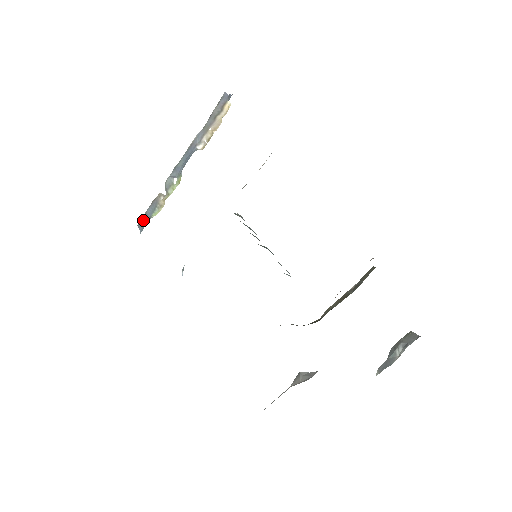
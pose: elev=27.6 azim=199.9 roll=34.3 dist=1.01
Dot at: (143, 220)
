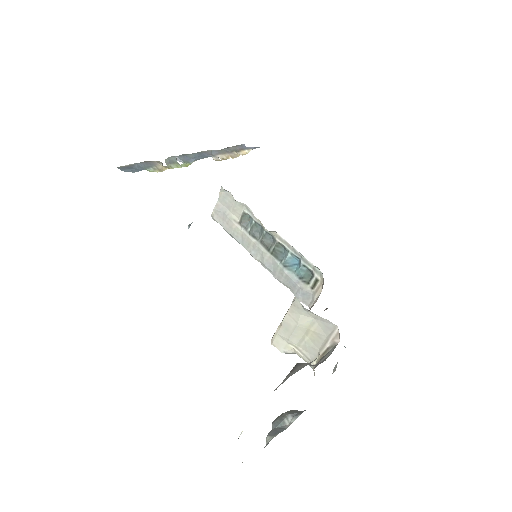
Dot at: (129, 167)
